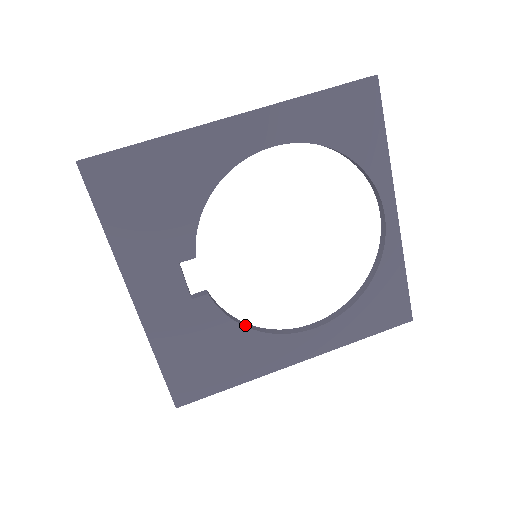
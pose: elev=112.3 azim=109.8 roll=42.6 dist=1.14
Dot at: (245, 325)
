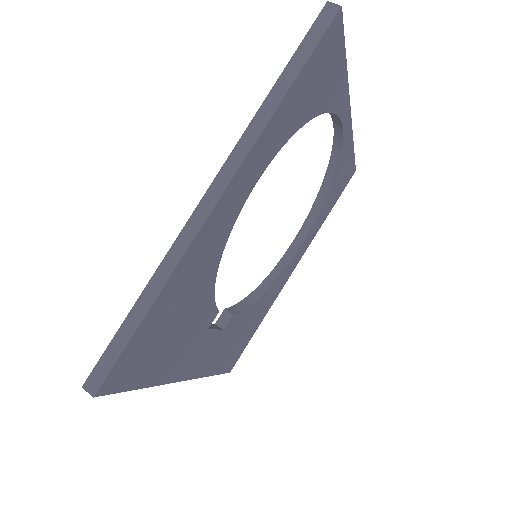
Dot at: (258, 295)
